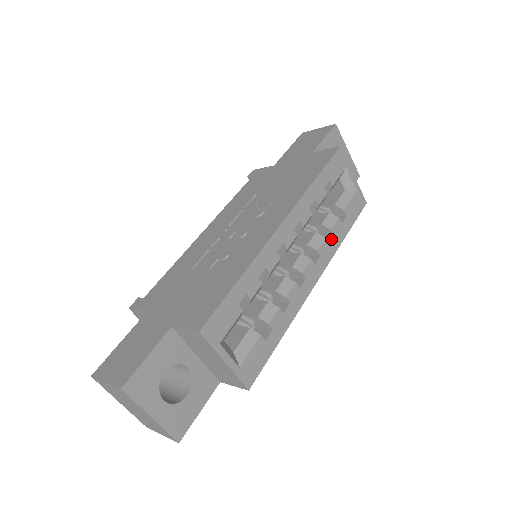
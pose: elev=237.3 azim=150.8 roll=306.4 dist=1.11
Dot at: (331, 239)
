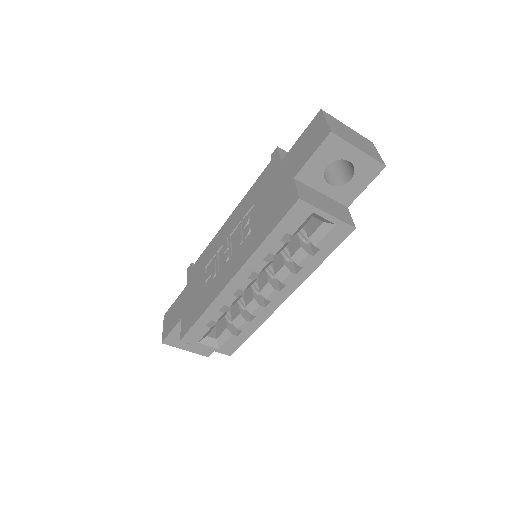
Dot at: (299, 271)
